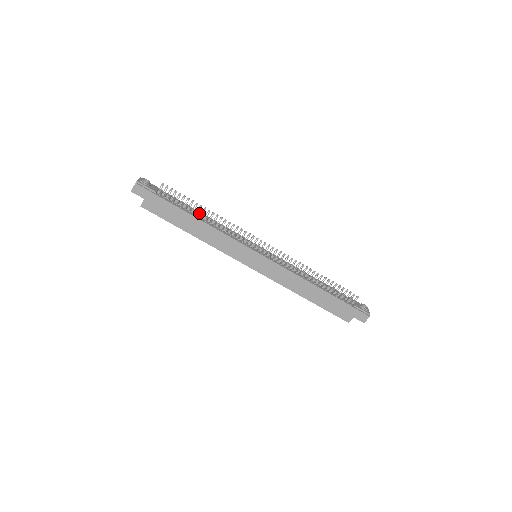
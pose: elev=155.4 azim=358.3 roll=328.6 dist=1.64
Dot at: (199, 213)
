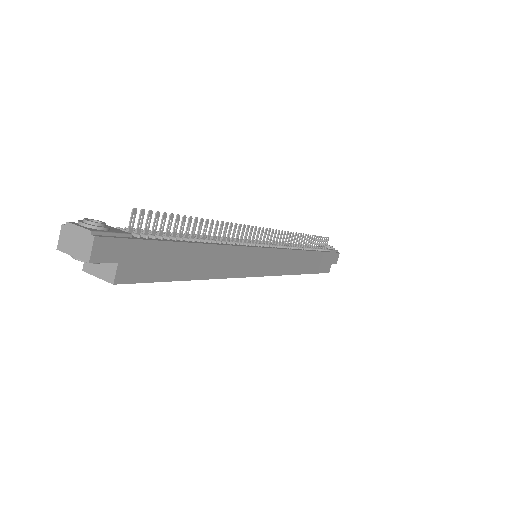
Dot at: occluded
